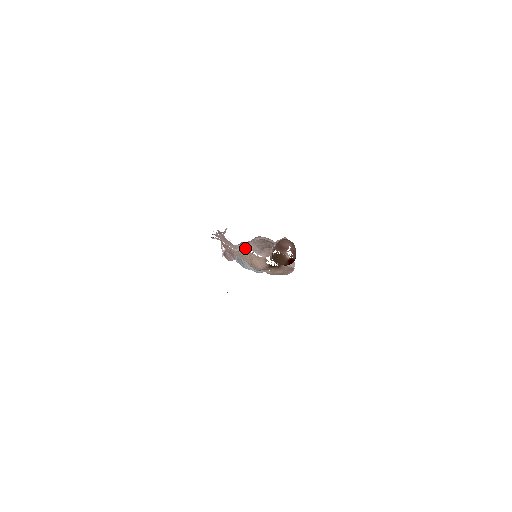
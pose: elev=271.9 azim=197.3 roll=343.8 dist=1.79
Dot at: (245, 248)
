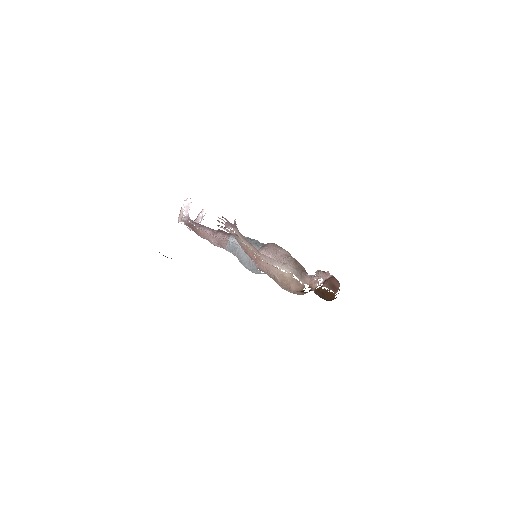
Dot at: (288, 270)
